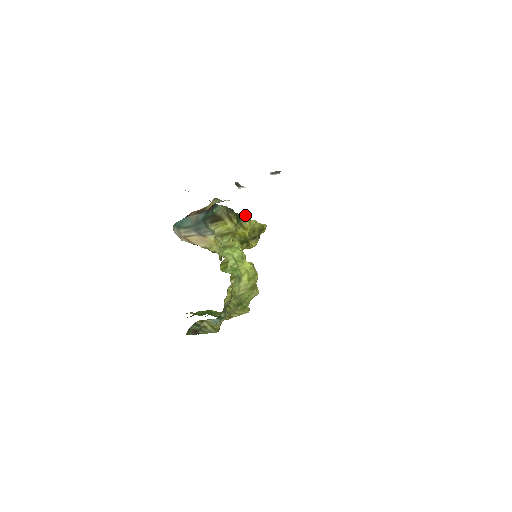
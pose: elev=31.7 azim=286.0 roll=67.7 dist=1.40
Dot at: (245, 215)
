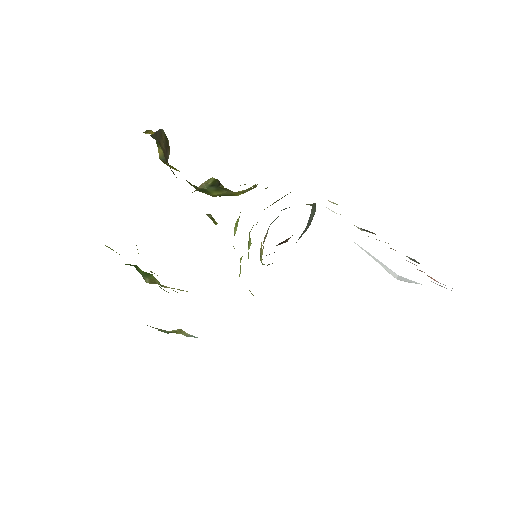
Dot at: occluded
